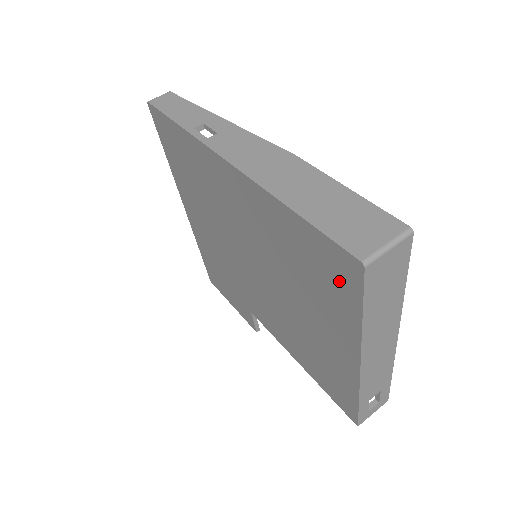
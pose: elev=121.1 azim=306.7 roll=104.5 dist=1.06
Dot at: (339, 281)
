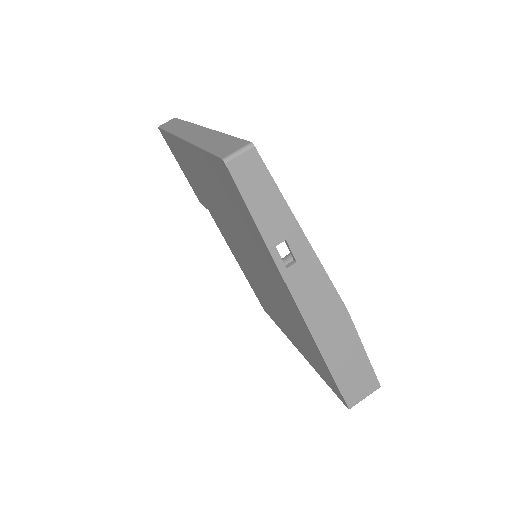
Dot at: (326, 378)
